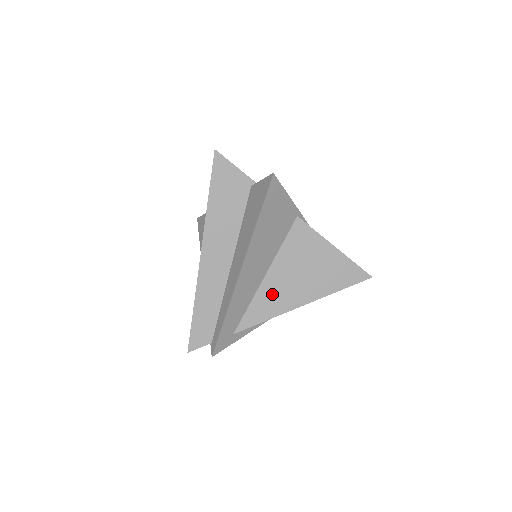
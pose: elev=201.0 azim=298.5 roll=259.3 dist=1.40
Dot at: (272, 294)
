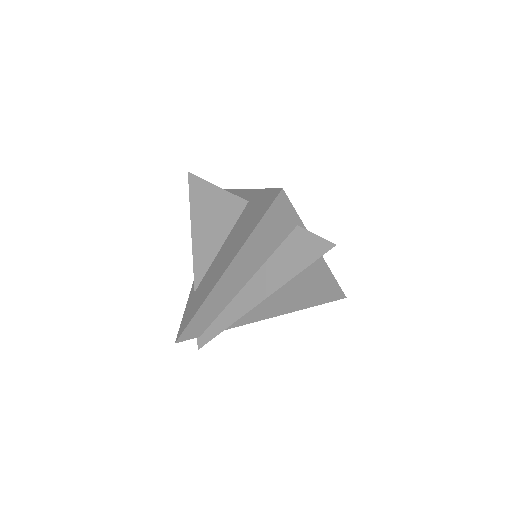
Dot at: (267, 306)
